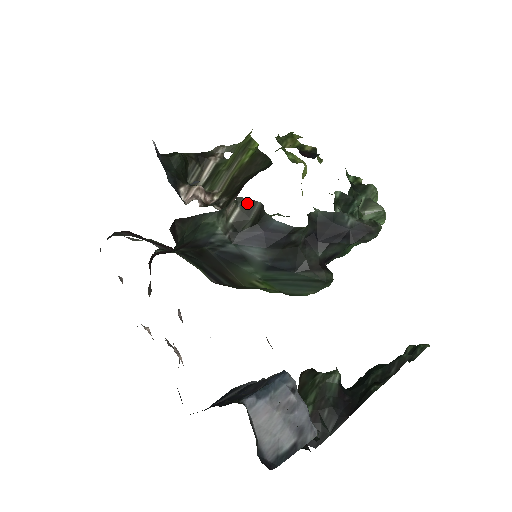
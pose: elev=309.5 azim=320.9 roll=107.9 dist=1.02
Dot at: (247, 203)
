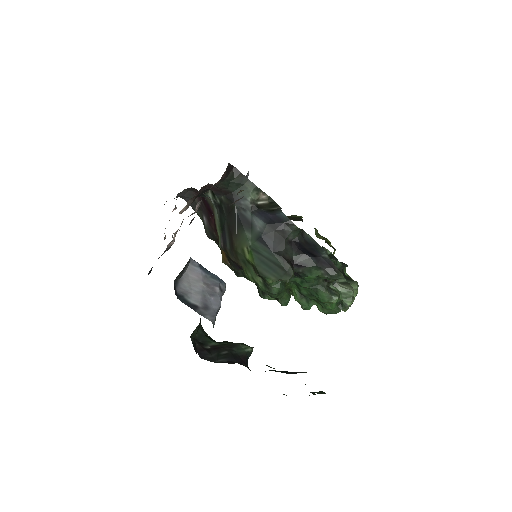
Dot at: (274, 203)
